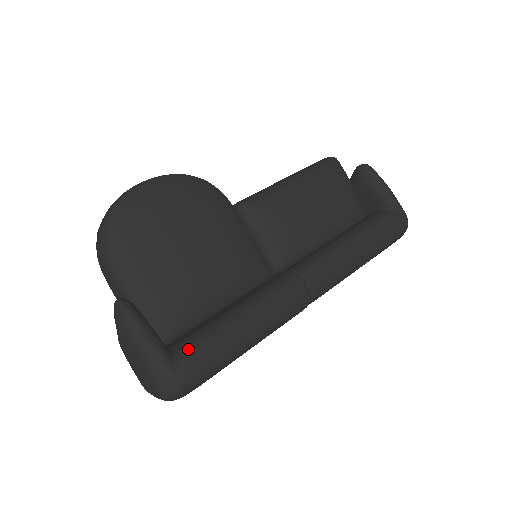
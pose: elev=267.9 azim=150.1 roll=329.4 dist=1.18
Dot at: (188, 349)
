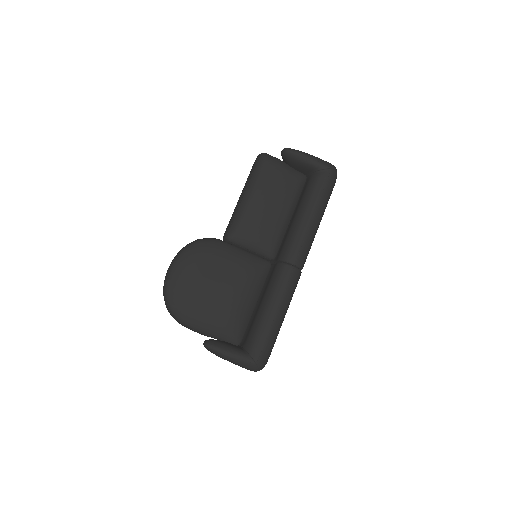
Dot at: (253, 345)
